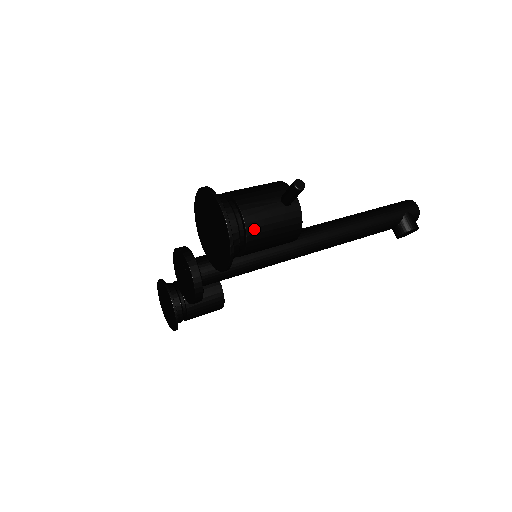
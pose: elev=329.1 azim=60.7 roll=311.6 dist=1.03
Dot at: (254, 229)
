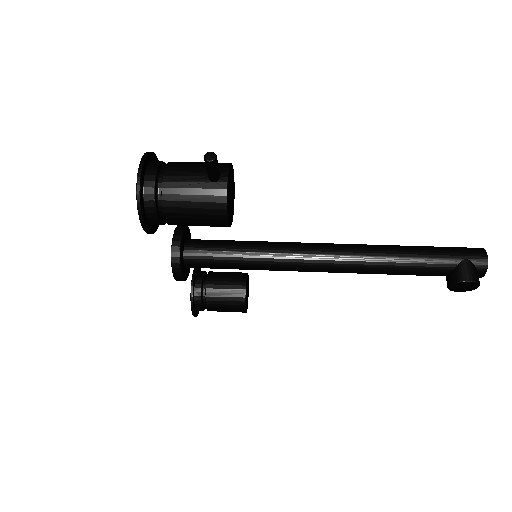
Dot at: (171, 195)
